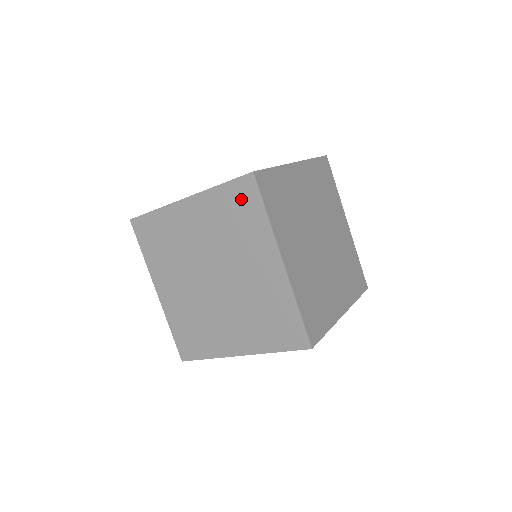
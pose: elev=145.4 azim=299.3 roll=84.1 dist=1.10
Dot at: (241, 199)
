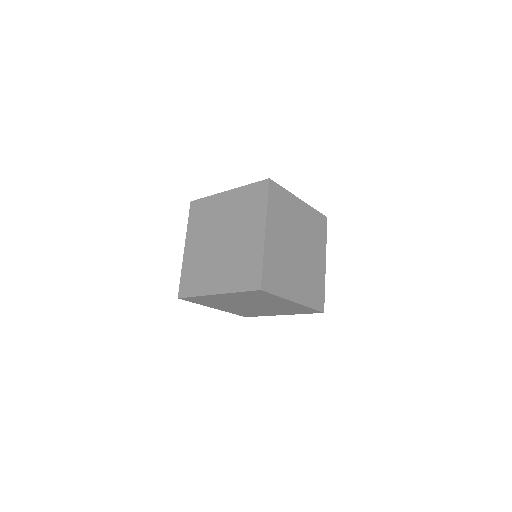
Dot at: (257, 294)
